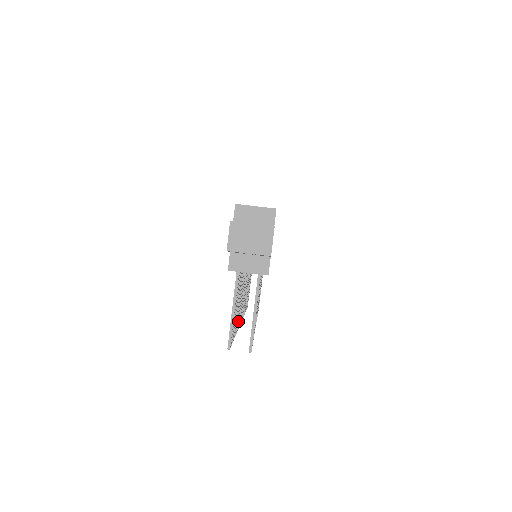
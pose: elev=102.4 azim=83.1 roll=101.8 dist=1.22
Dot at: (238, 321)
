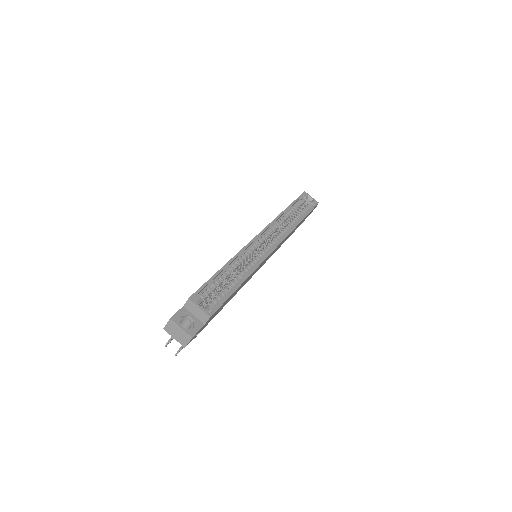
Dot at: occluded
